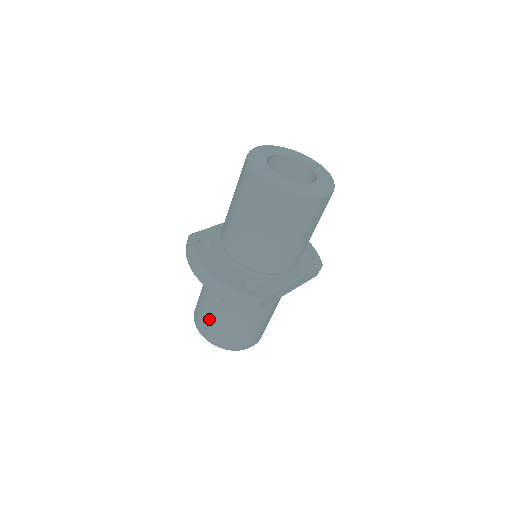
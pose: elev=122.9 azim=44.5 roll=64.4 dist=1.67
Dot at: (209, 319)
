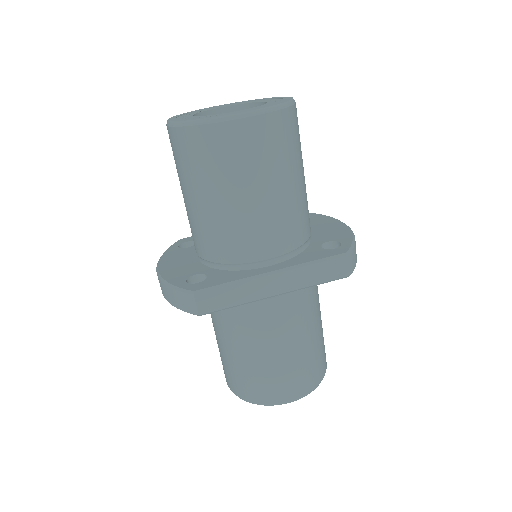
Dot at: occluded
